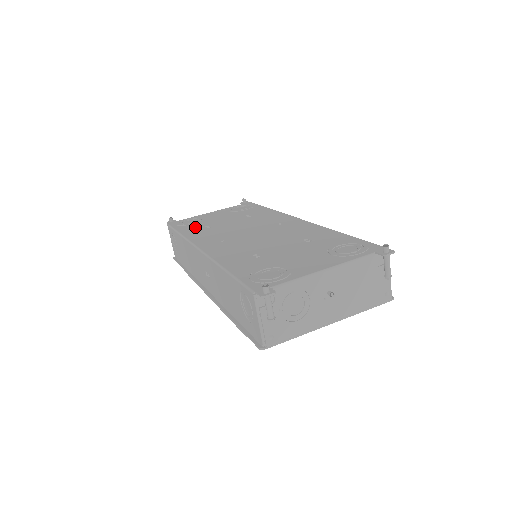
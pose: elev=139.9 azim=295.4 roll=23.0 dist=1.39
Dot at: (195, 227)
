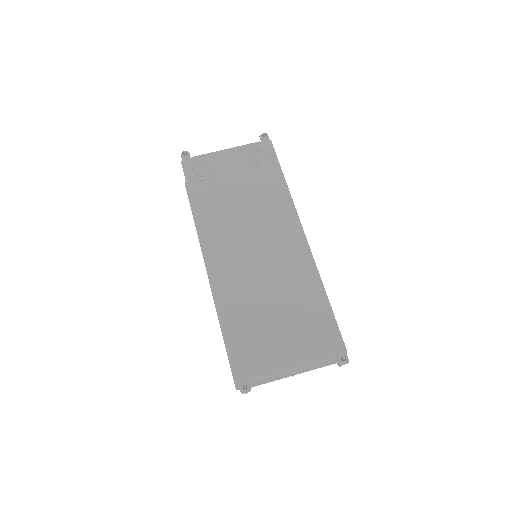
Dot at: (207, 193)
